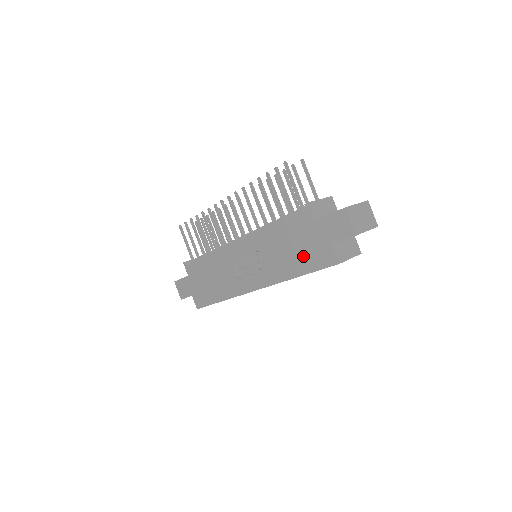
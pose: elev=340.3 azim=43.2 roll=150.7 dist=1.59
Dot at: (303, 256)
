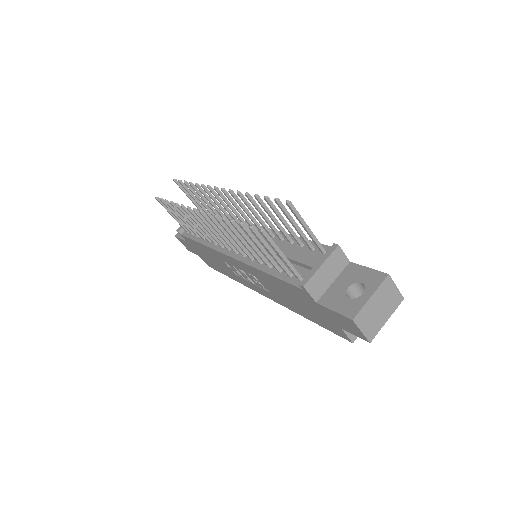
Dot at: (309, 313)
